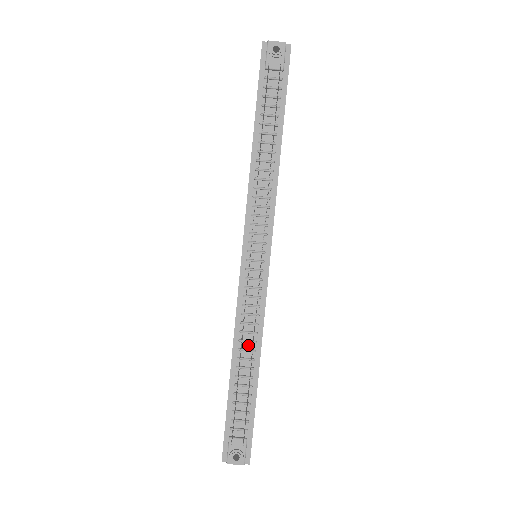
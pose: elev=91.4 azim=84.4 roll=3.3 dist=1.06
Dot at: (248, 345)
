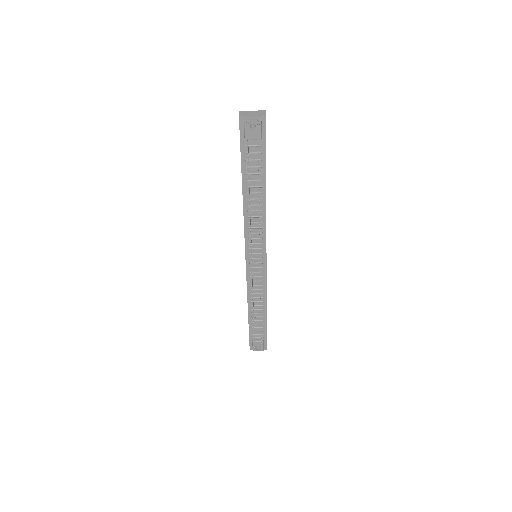
Dot at: (258, 303)
